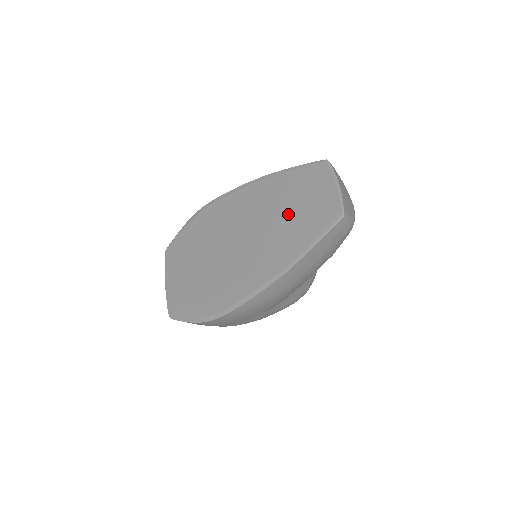
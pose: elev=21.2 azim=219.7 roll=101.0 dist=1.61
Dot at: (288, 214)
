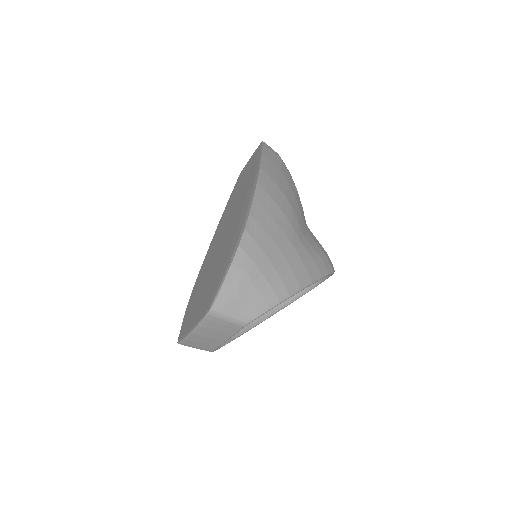
Dot at: (240, 188)
